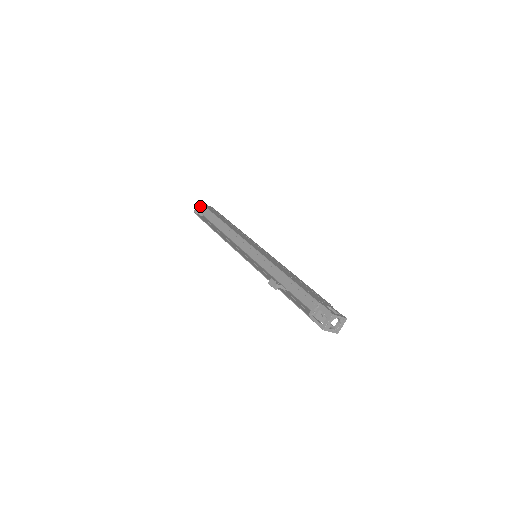
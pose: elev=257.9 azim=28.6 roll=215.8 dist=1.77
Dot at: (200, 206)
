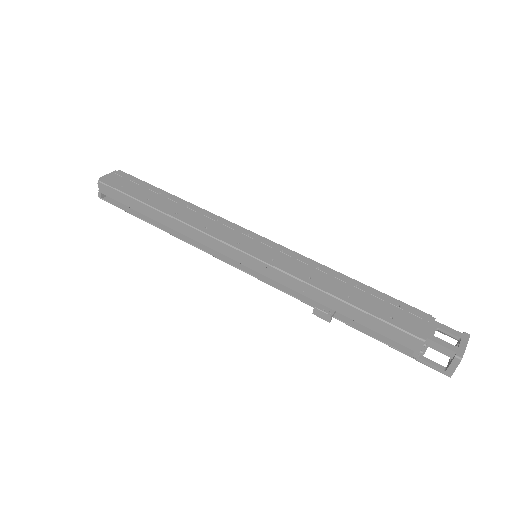
Dot at: (104, 188)
